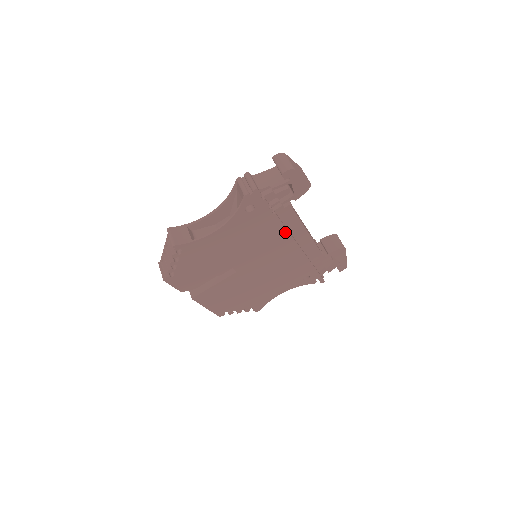
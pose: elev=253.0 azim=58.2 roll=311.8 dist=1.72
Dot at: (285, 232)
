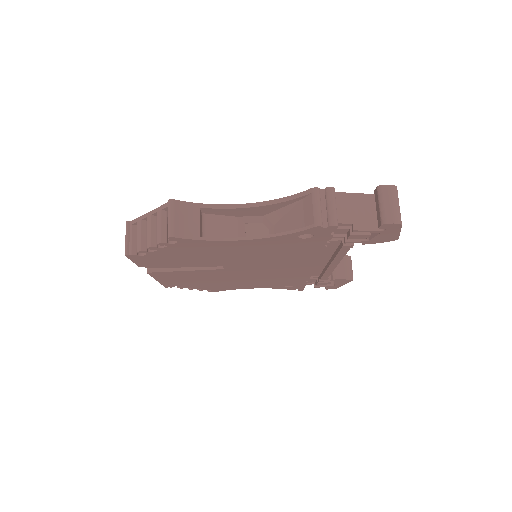
Dot at: (316, 259)
